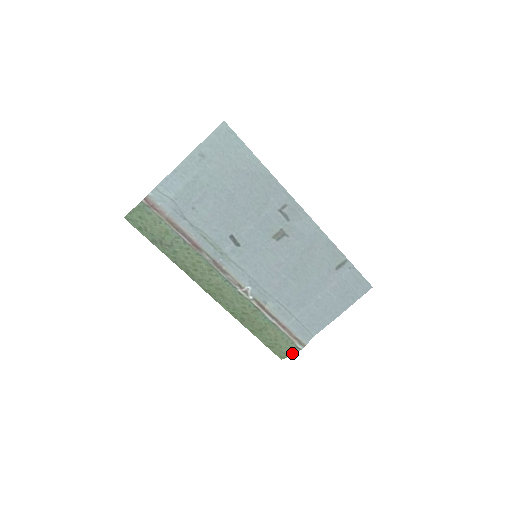
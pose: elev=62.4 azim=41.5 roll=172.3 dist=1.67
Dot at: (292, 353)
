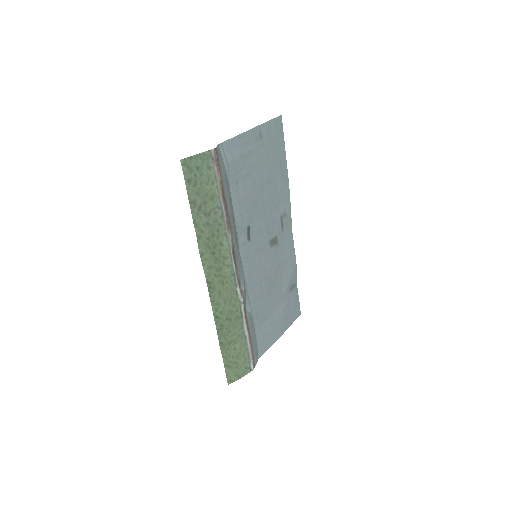
Dot at: (242, 375)
